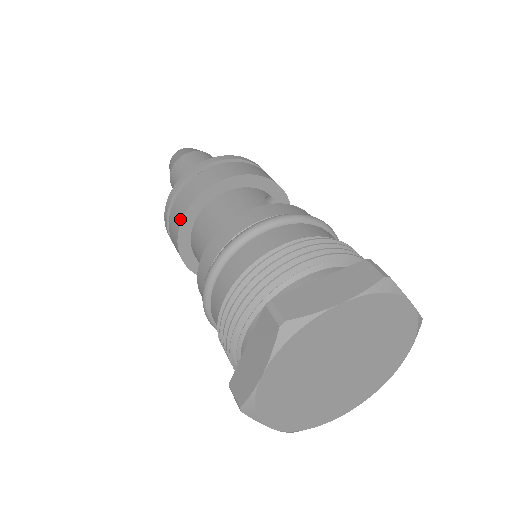
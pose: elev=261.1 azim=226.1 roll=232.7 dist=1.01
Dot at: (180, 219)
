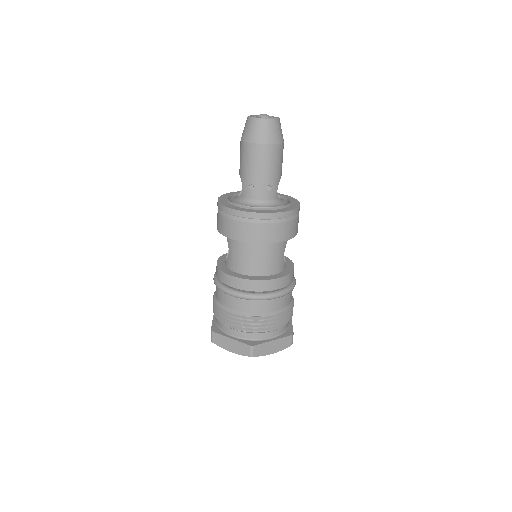
Dot at: (238, 239)
